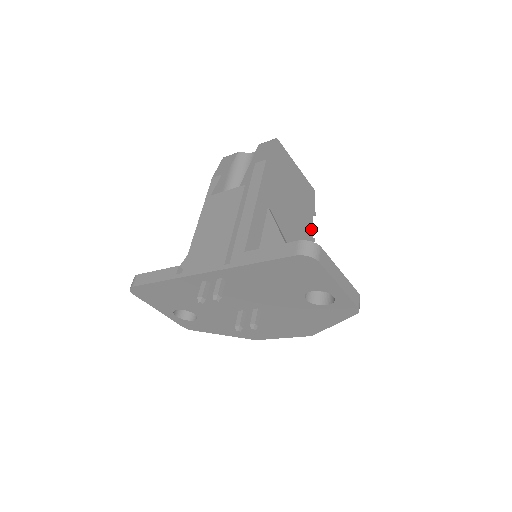
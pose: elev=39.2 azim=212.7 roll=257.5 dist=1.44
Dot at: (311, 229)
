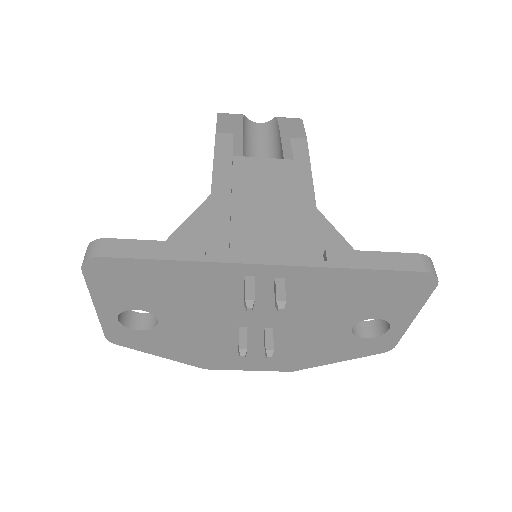
Dot at: occluded
